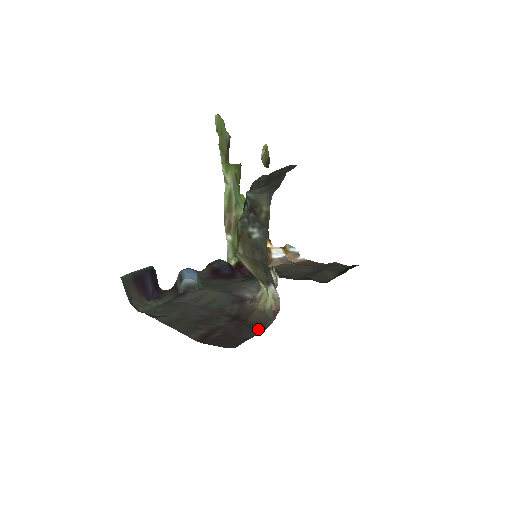
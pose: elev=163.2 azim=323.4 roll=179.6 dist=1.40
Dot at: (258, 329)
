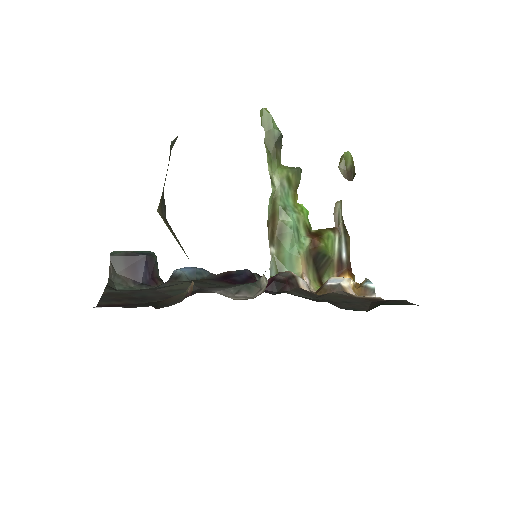
Dot at: (151, 305)
